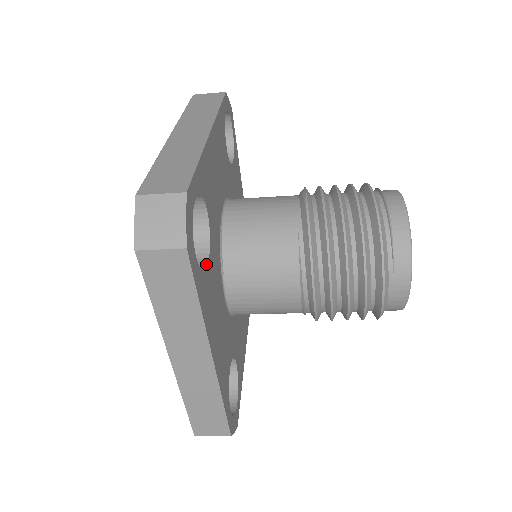
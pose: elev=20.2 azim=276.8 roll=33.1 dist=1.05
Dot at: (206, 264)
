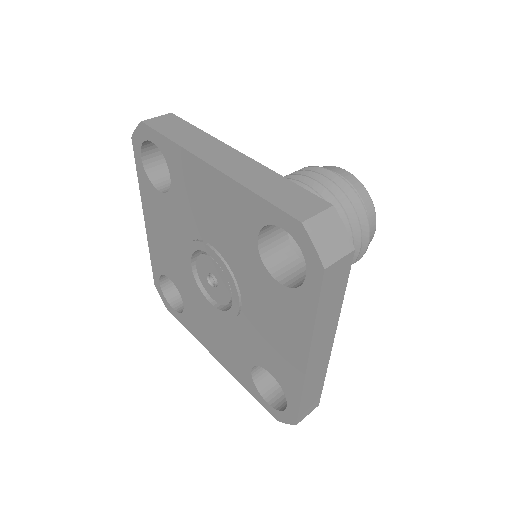
Dot at: occluded
